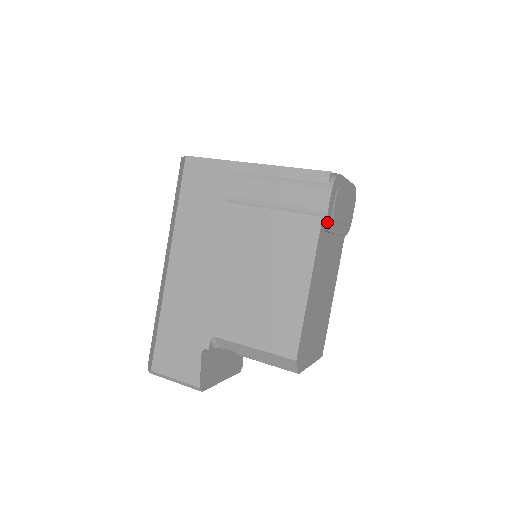
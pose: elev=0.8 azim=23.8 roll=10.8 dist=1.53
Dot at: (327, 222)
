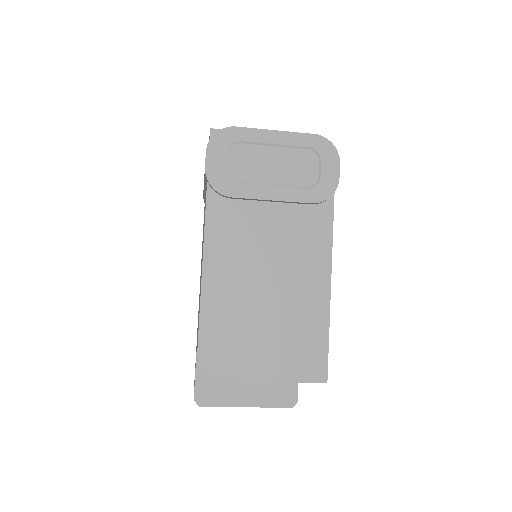
Dot at: (211, 185)
